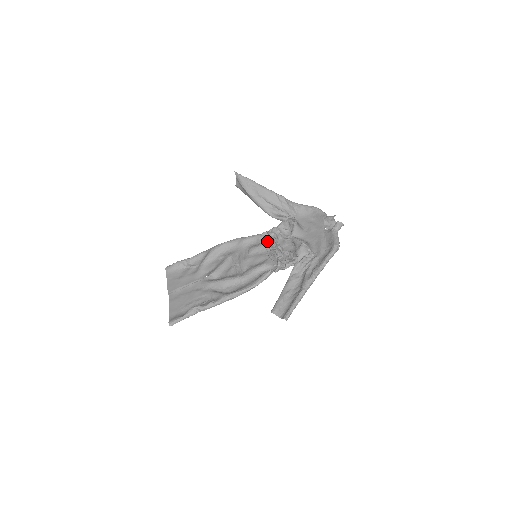
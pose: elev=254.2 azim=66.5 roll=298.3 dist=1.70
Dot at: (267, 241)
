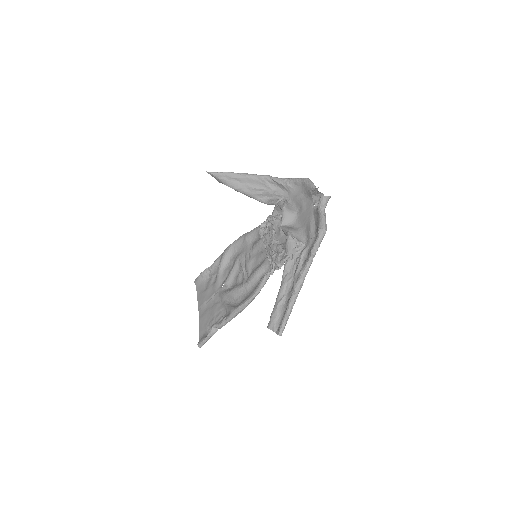
Dot at: (265, 234)
